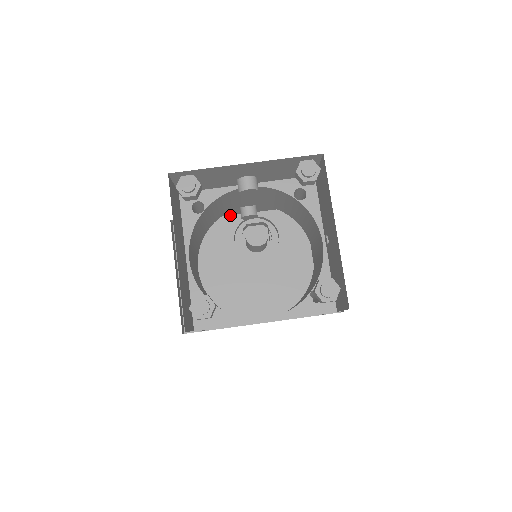
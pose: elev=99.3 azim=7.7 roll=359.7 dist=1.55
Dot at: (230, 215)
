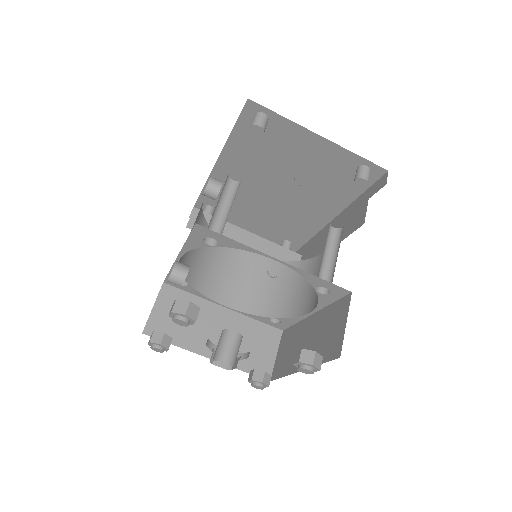
Dot at: (209, 175)
